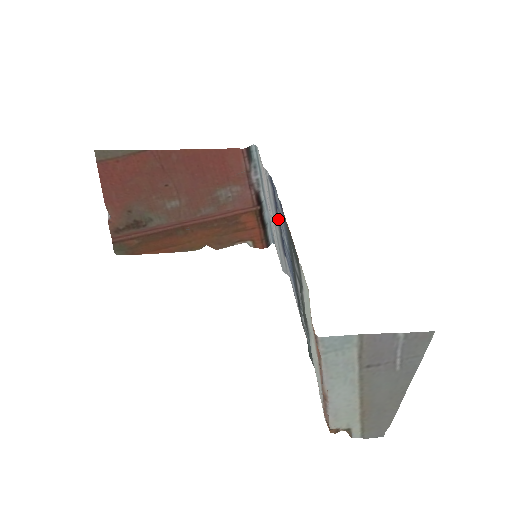
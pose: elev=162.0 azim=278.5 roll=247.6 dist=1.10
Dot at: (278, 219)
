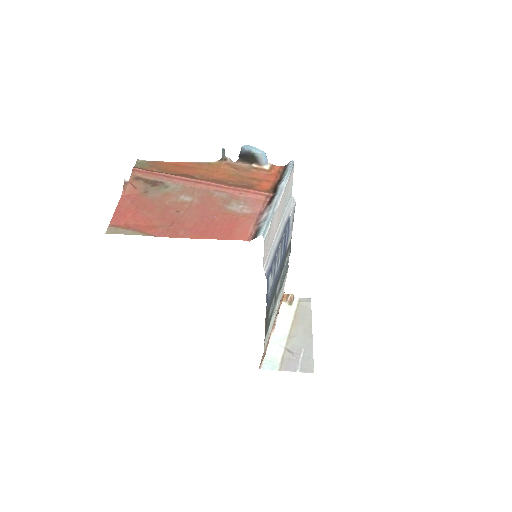
Dot at: (278, 246)
